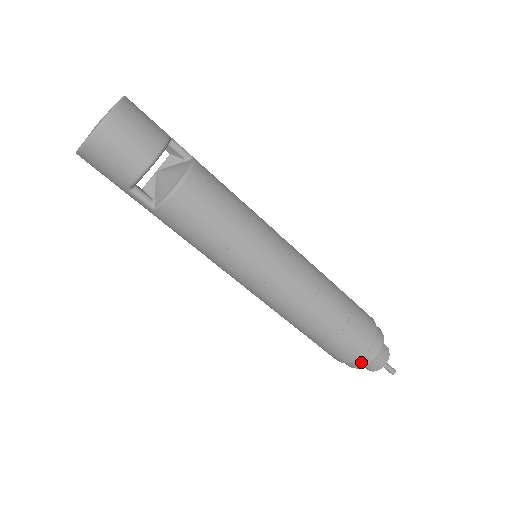
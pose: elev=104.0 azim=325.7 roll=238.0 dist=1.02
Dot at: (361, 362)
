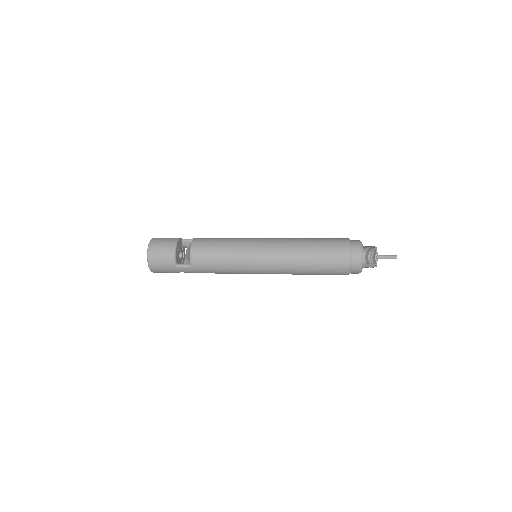
Dot at: (356, 260)
